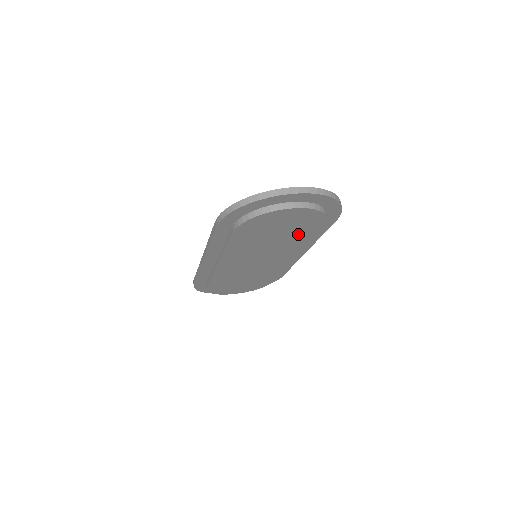
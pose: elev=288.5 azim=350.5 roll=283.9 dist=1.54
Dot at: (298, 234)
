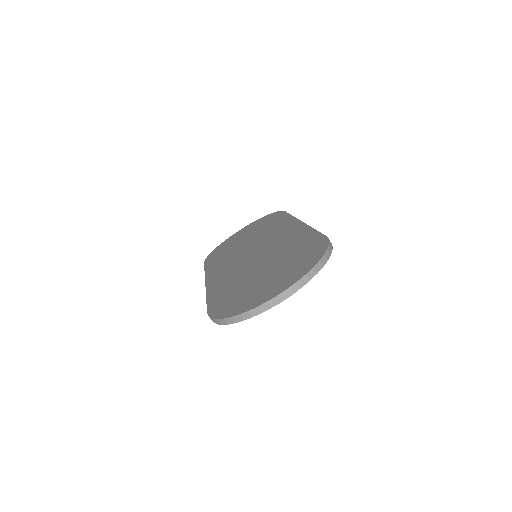
Dot at: occluded
